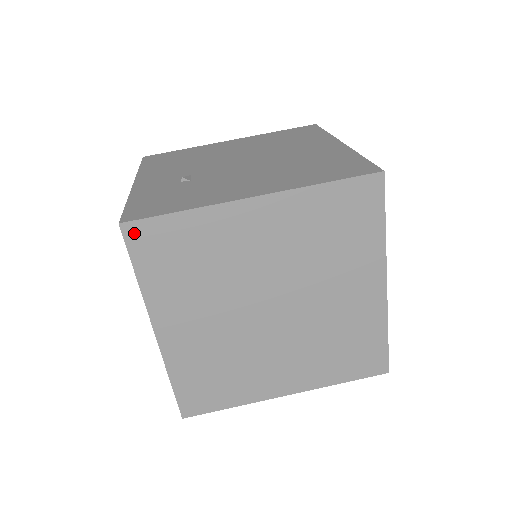
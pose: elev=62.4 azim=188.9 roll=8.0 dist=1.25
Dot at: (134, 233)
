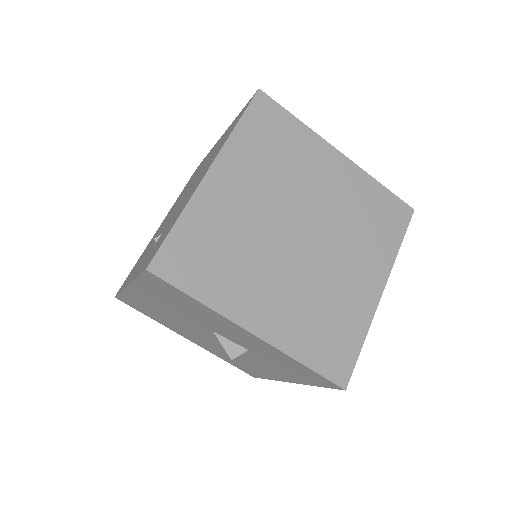
Dot at: (162, 267)
